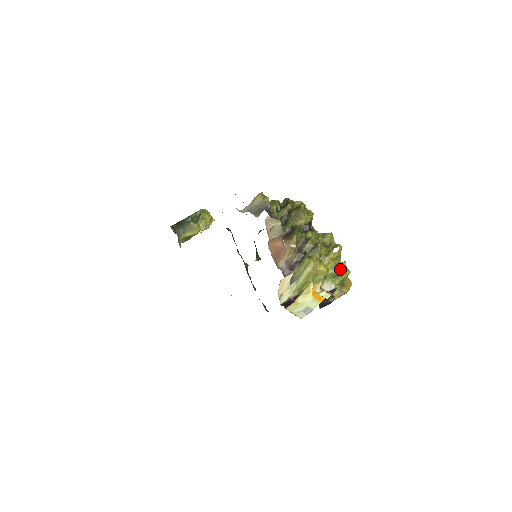
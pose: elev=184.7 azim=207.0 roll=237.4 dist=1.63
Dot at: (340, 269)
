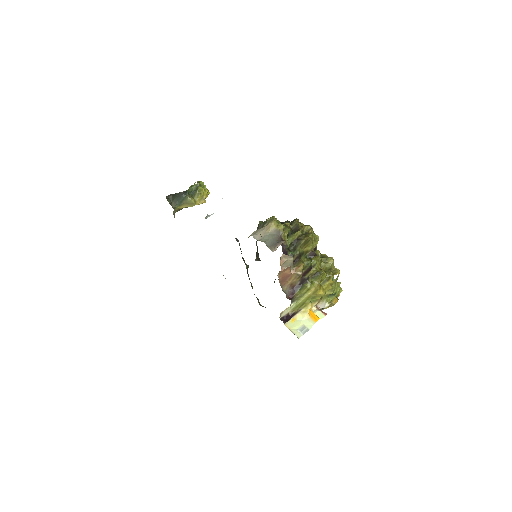
Dot at: (335, 290)
